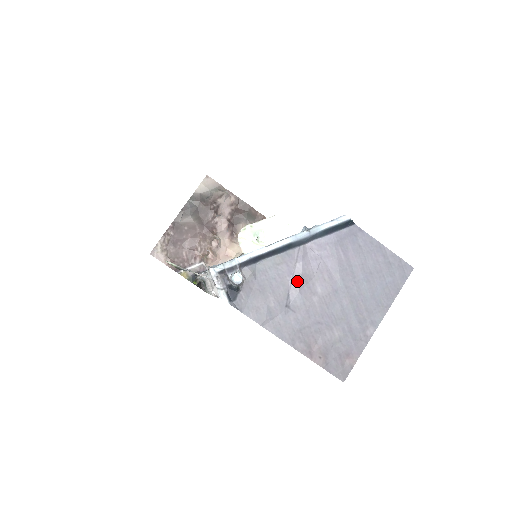
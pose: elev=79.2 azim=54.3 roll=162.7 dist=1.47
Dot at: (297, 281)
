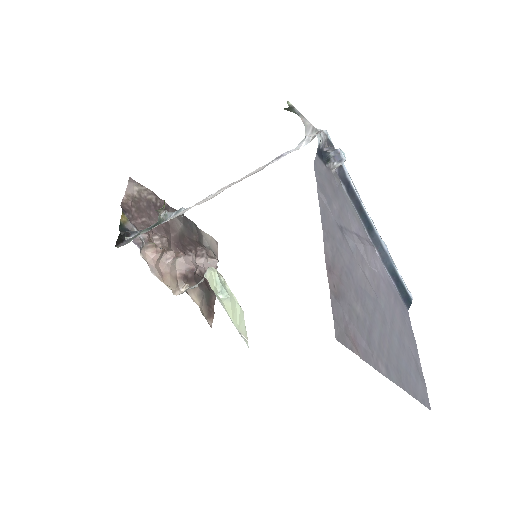
Dot at: (360, 240)
